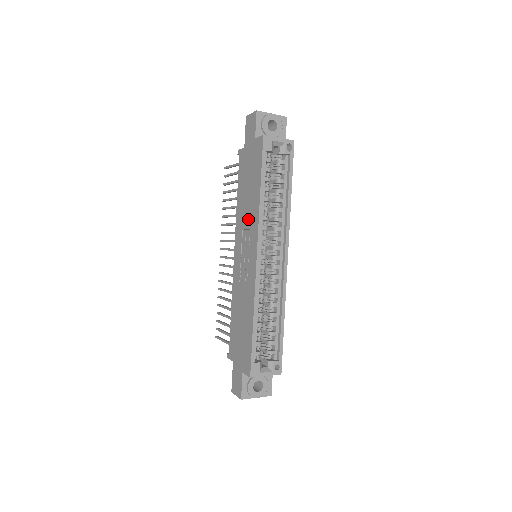
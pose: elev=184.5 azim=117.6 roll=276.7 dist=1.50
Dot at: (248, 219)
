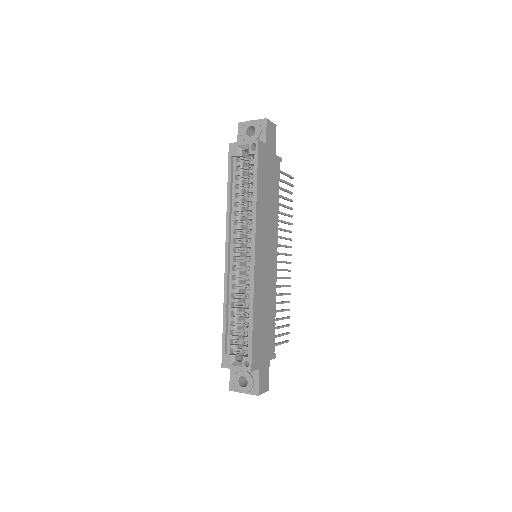
Dot at: occluded
